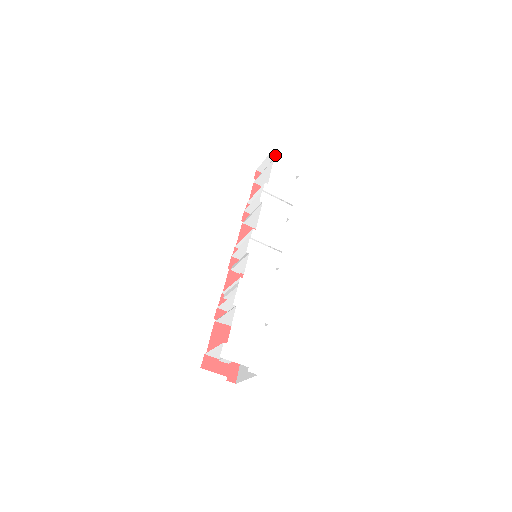
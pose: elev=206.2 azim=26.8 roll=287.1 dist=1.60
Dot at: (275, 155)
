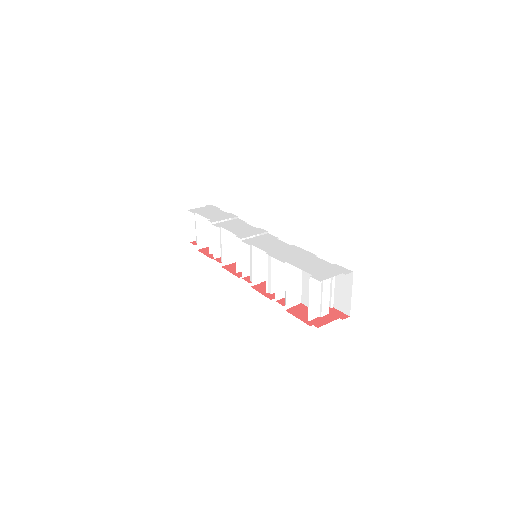
Dot at: (193, 211)
